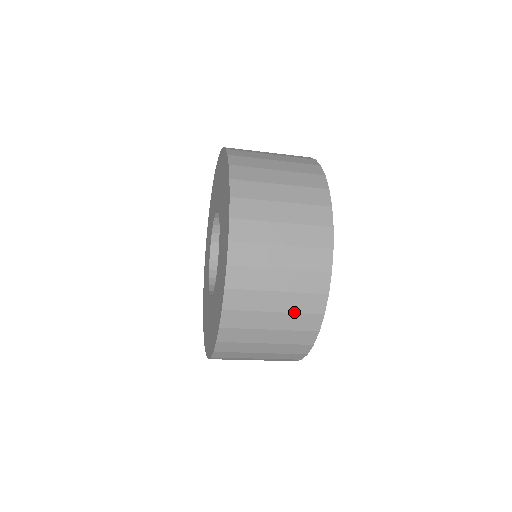
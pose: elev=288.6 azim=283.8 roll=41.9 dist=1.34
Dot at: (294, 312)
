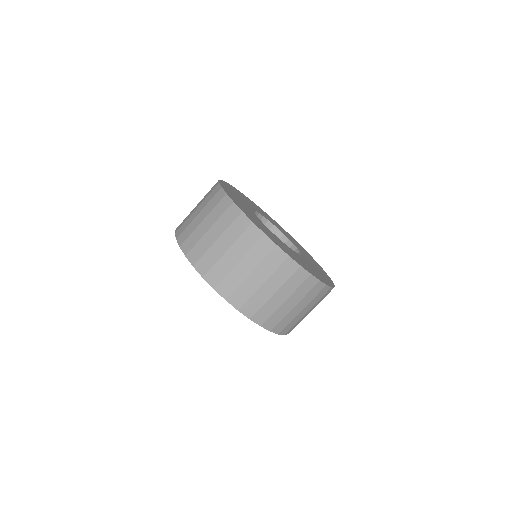
Dot at: (316, 302)
